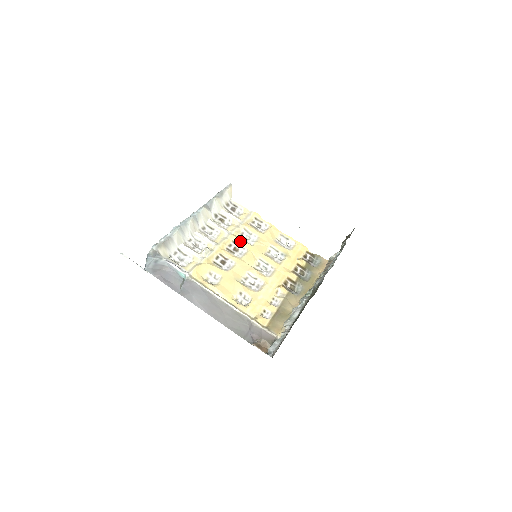
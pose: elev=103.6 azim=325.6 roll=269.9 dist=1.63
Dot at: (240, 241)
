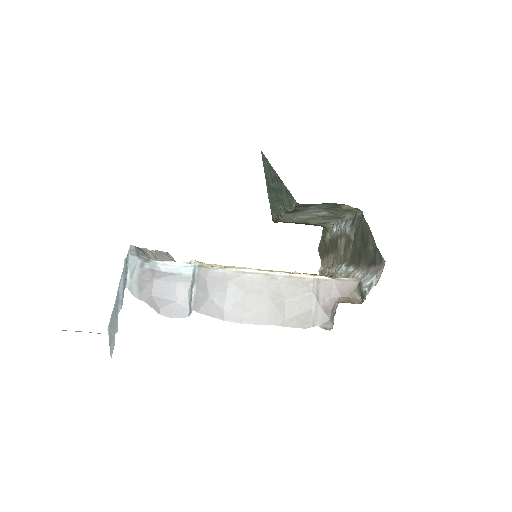
Dot at: (222, 266)
